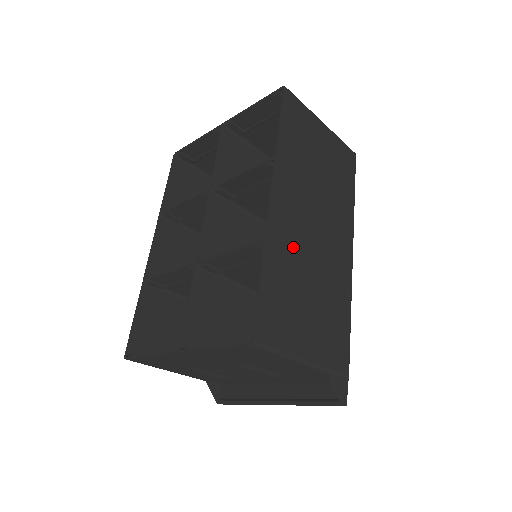
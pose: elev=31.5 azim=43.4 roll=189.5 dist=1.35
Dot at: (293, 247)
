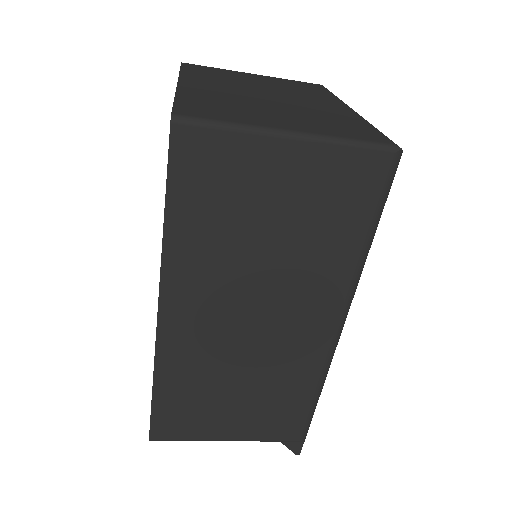
Dot at: (203, 356)
